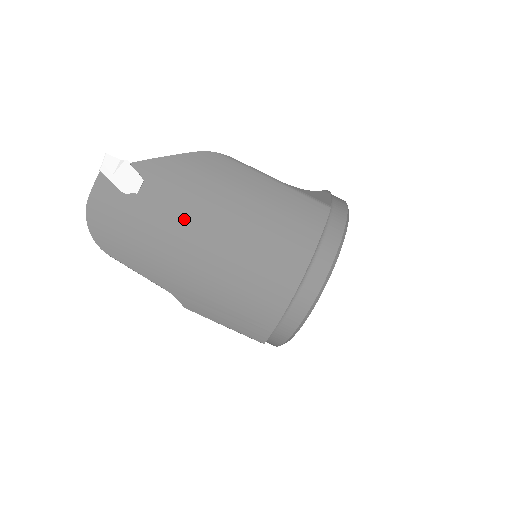
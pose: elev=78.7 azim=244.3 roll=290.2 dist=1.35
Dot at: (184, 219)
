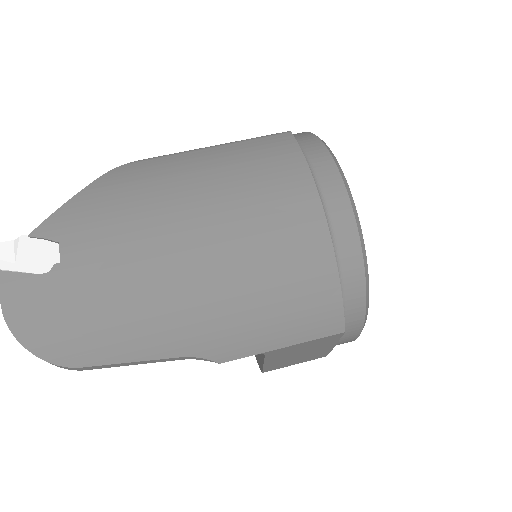
Dot at: (138, 249)
